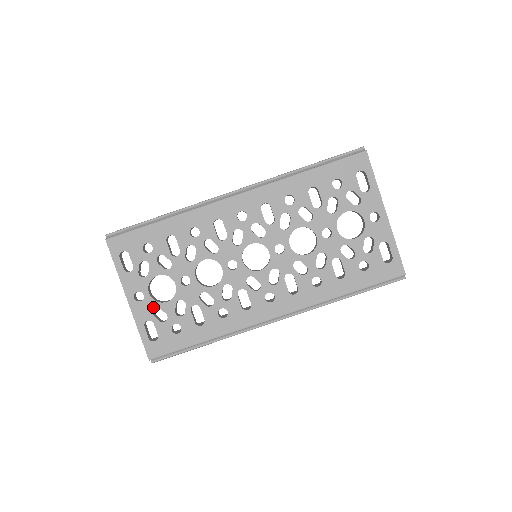
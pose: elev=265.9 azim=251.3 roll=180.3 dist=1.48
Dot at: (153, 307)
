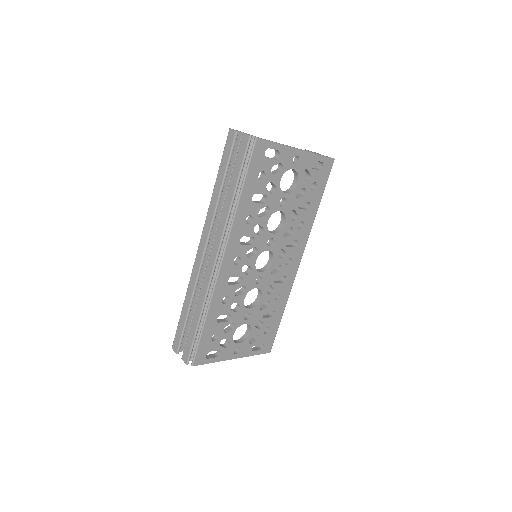
Dot at: (247, 343)
